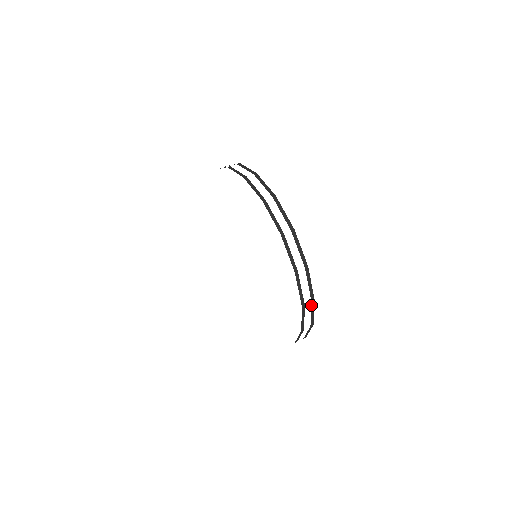
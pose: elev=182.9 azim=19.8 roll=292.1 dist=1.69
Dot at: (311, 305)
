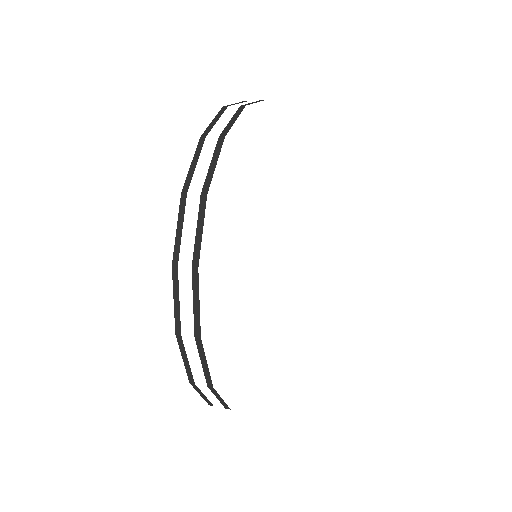
Dot at: (196, 344)
